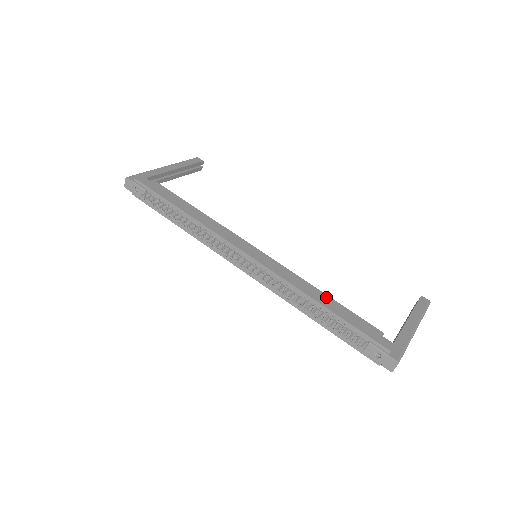
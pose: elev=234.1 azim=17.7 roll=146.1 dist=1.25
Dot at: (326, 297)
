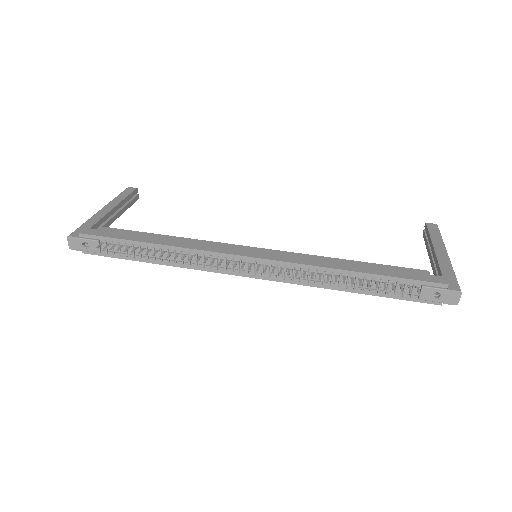
Dot at: (353, 263)
